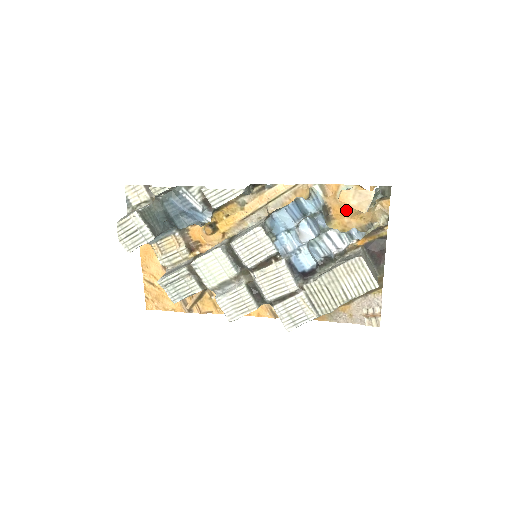
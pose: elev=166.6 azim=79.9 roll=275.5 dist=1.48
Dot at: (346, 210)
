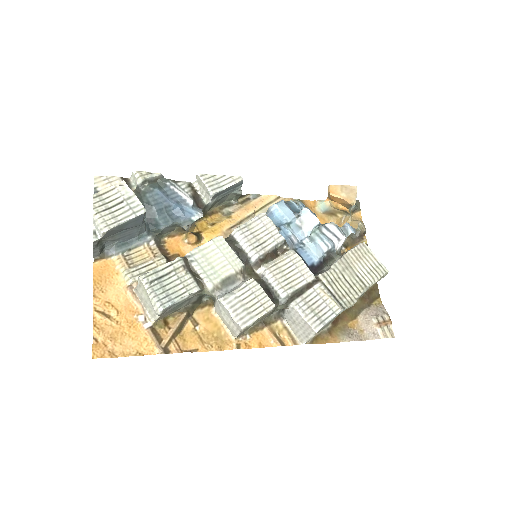
Dot at: (328, 220)
